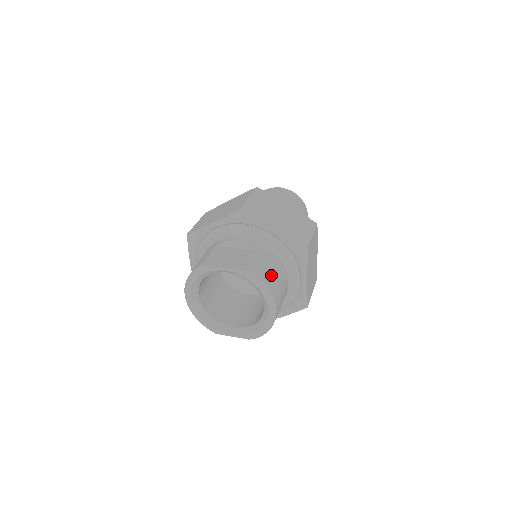
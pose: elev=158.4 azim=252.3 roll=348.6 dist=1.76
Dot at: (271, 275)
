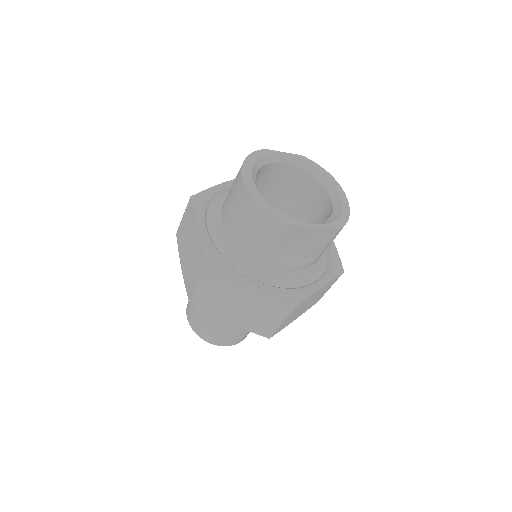
Dot at: occluded
